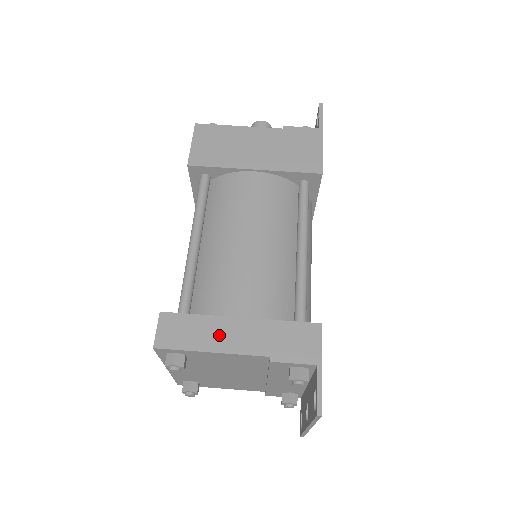
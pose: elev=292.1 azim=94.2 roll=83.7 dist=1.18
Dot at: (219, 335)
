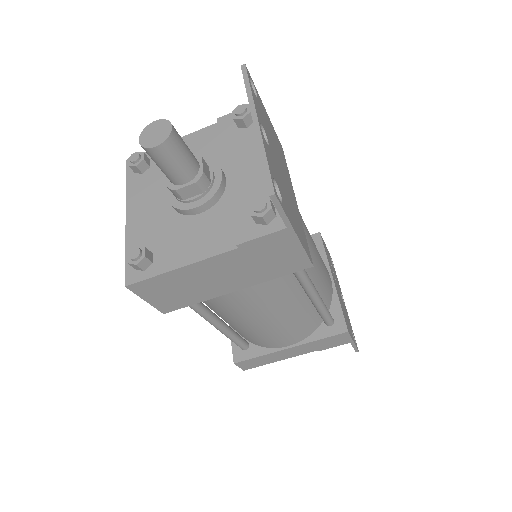
Dot at: (280, 356)
